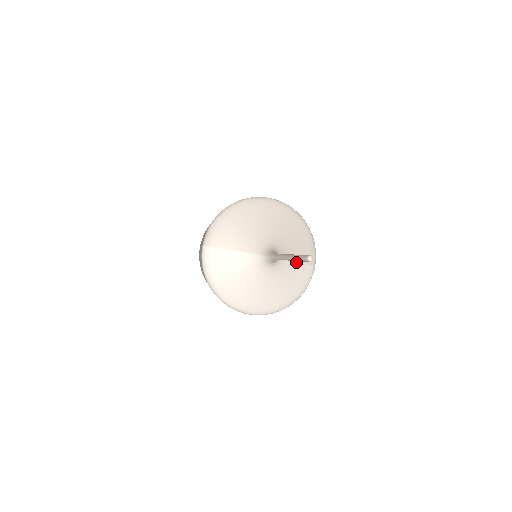
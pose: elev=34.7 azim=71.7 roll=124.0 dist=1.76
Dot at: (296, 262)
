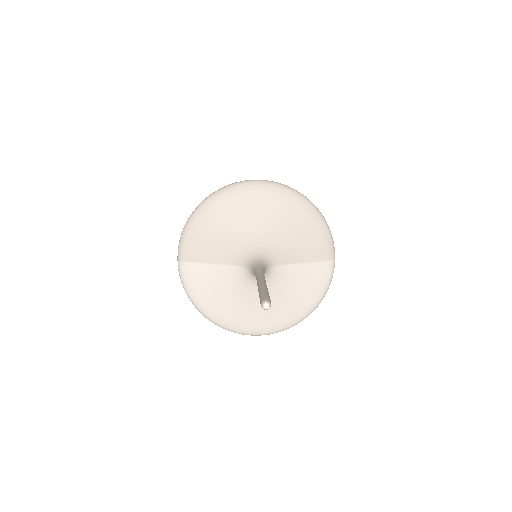
Dot at: (302, 263)
